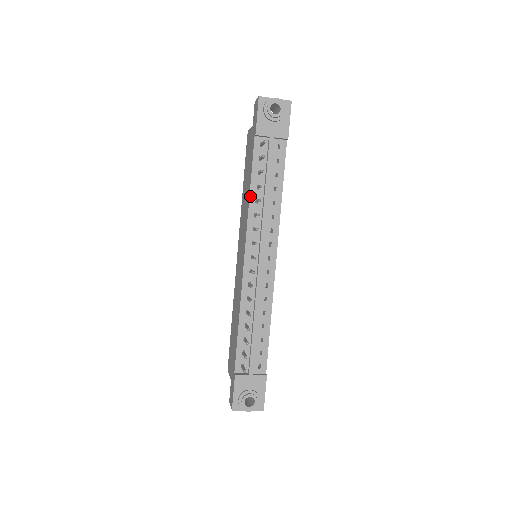
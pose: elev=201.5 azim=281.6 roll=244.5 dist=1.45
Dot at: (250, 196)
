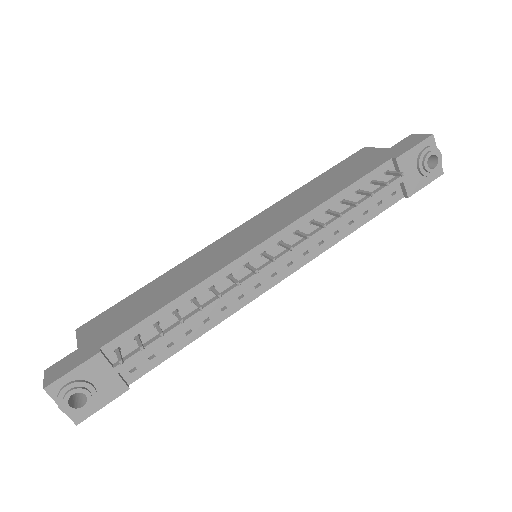
Dot at: (329, 200)
